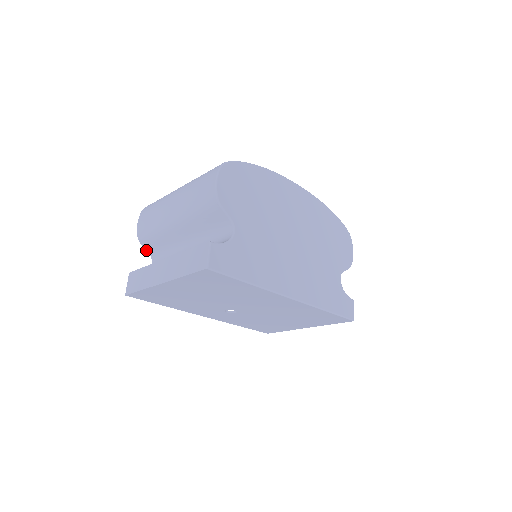
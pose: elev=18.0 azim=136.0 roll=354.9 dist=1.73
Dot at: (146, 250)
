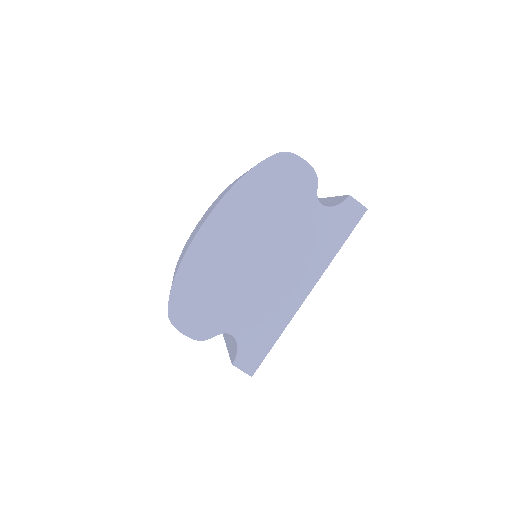
Dot at: occluded
